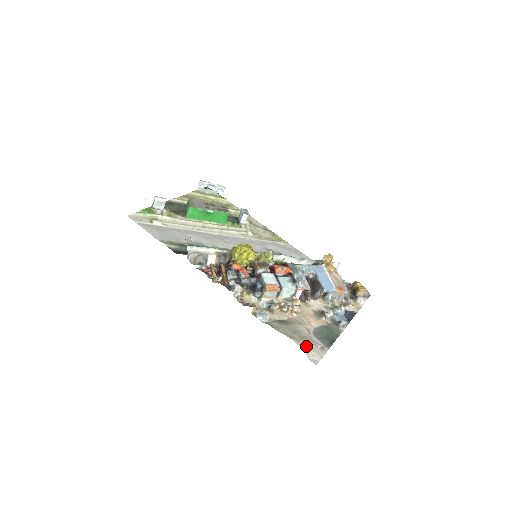
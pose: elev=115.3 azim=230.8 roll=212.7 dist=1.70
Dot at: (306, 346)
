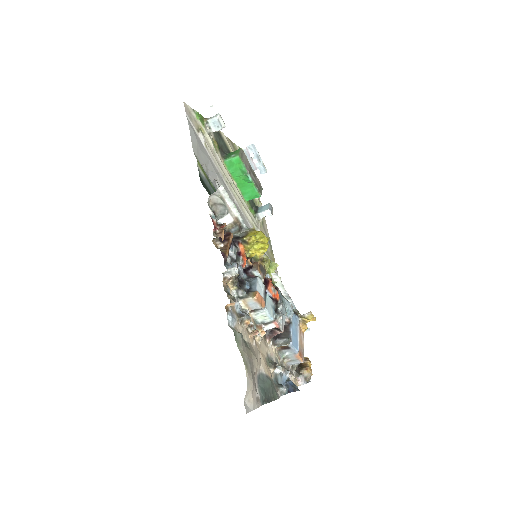
Dot at: (252, 385)
